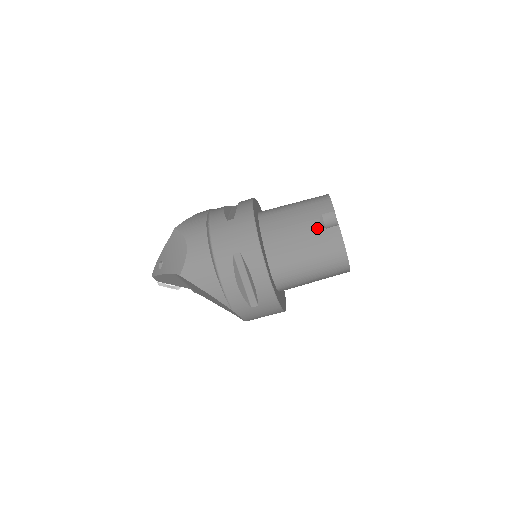
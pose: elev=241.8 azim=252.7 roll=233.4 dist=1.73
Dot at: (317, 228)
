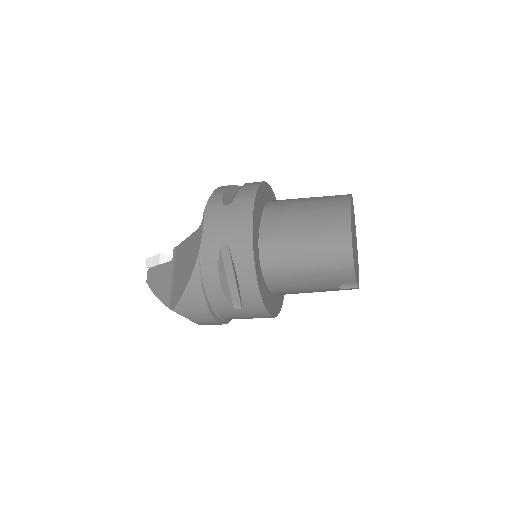
Dot at: (333, 289)
